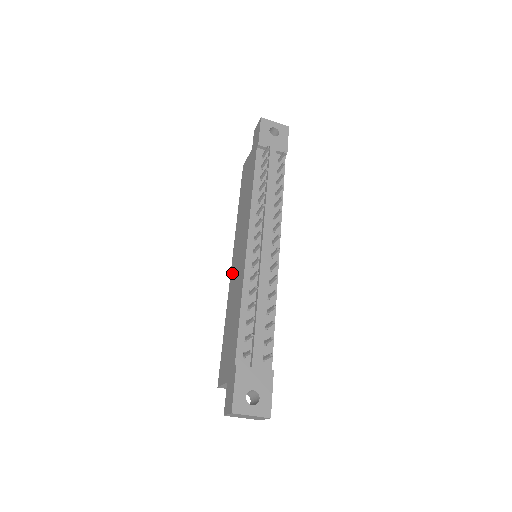
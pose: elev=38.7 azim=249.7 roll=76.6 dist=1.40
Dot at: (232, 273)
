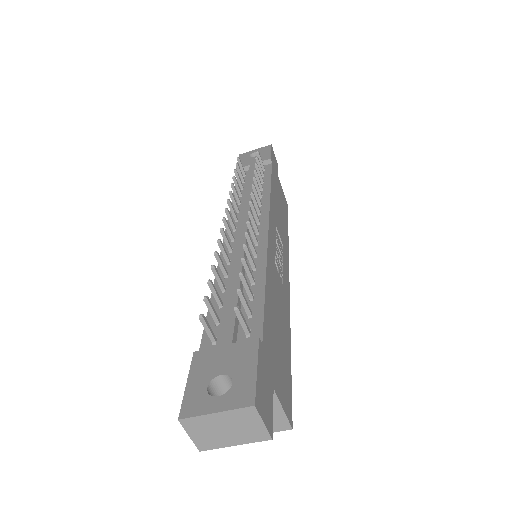
Dot at: occluded
